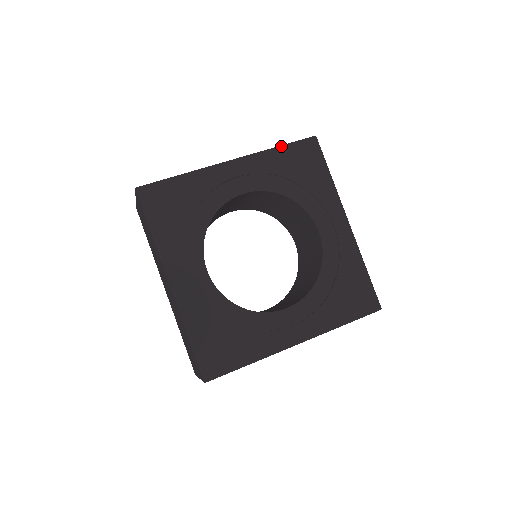
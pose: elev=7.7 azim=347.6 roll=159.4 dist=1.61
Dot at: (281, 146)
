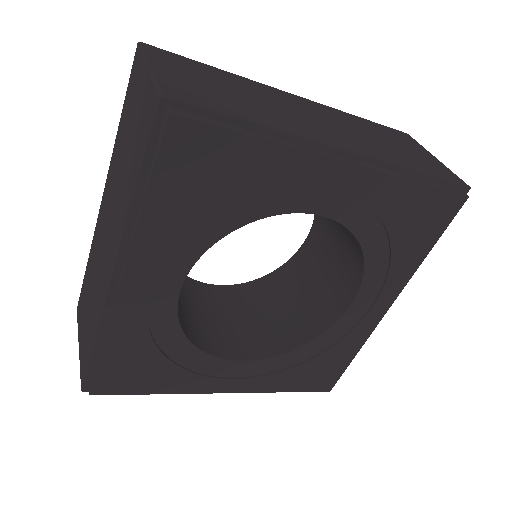
Dot at: (139, 182)
